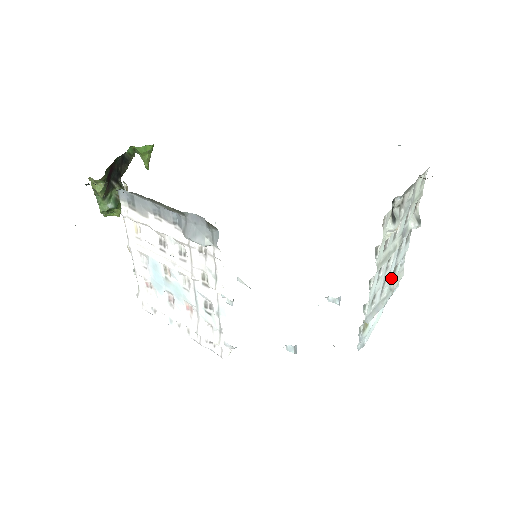
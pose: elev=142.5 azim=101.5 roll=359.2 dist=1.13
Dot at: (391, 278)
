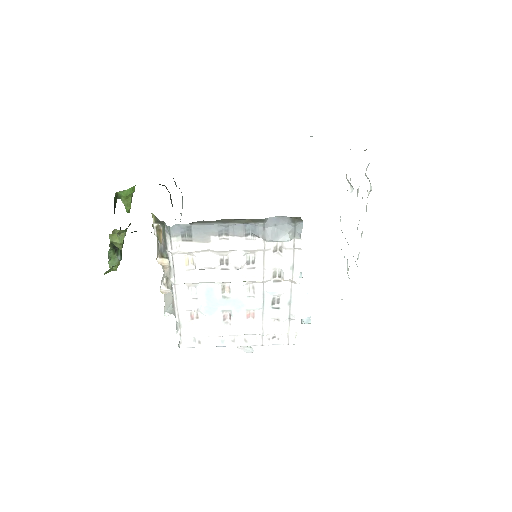
Dot at: occluded
